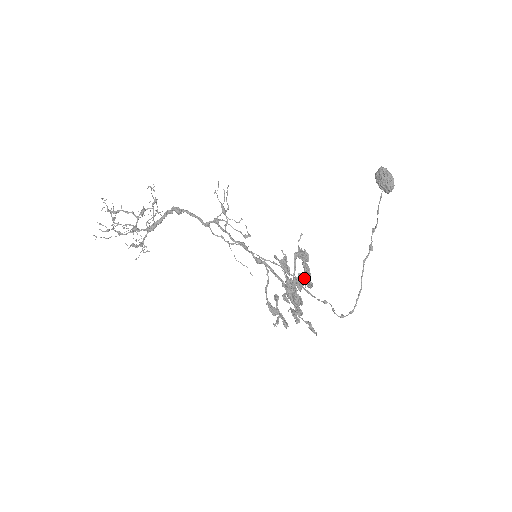
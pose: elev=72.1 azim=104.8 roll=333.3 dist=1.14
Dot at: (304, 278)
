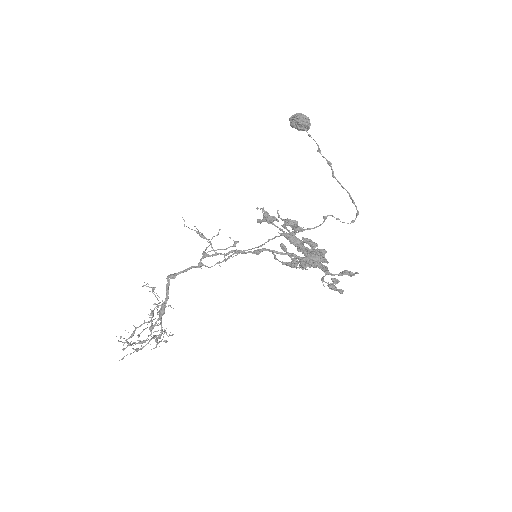
Dot at: (313, 249)
